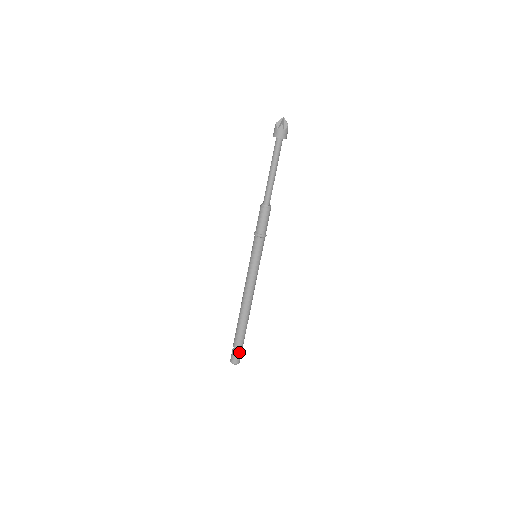
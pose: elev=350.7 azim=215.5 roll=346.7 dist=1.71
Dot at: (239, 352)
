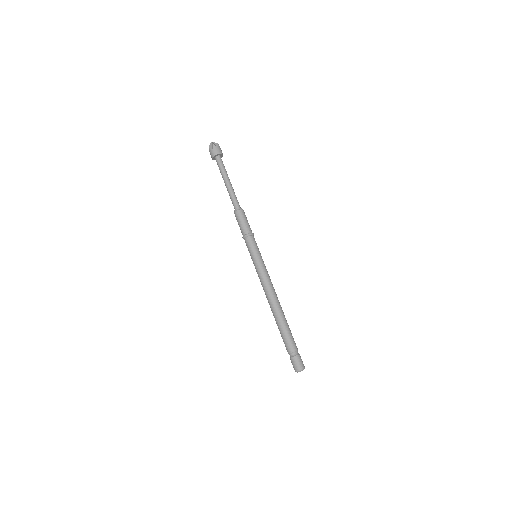
Dot at: (297, 354)
